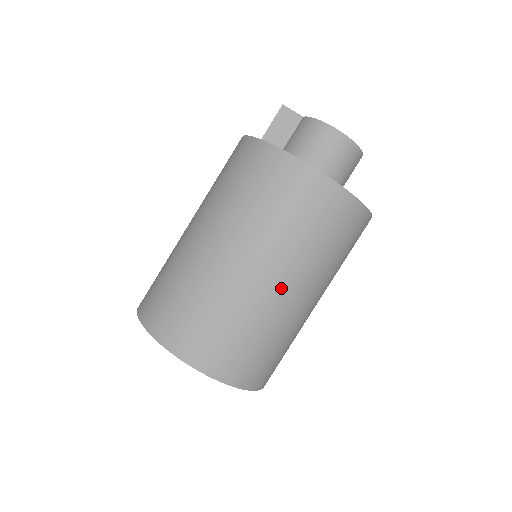
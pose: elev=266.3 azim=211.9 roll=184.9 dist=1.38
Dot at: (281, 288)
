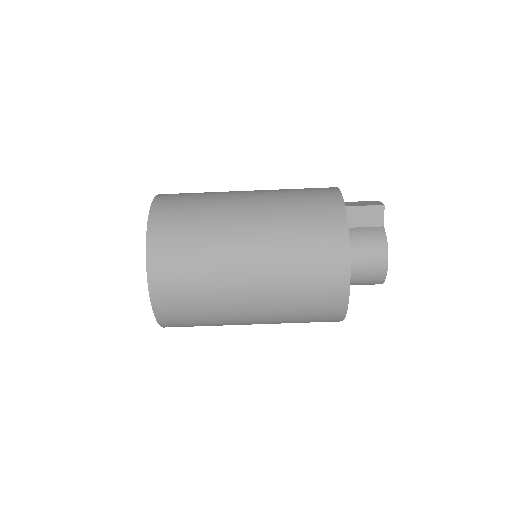
Dot at: (249, 310)
